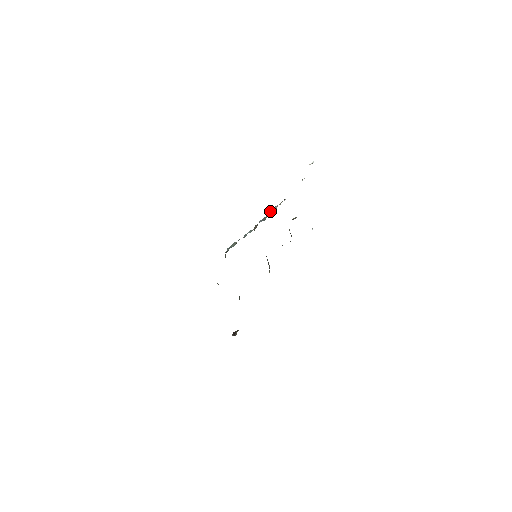
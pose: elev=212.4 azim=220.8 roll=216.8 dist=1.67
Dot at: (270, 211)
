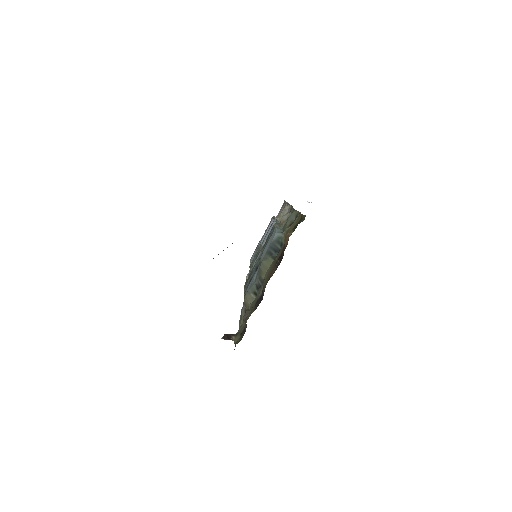
Dot at: occluded
